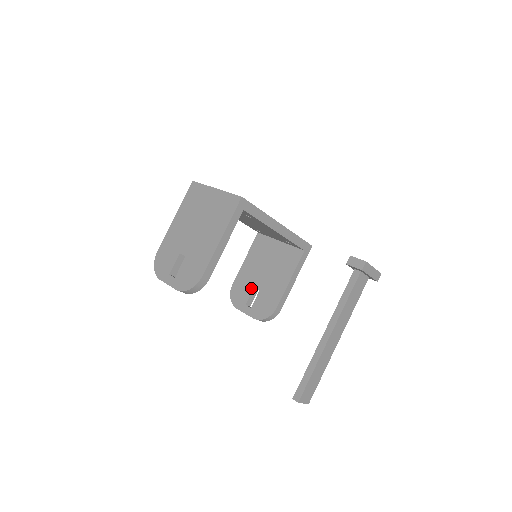
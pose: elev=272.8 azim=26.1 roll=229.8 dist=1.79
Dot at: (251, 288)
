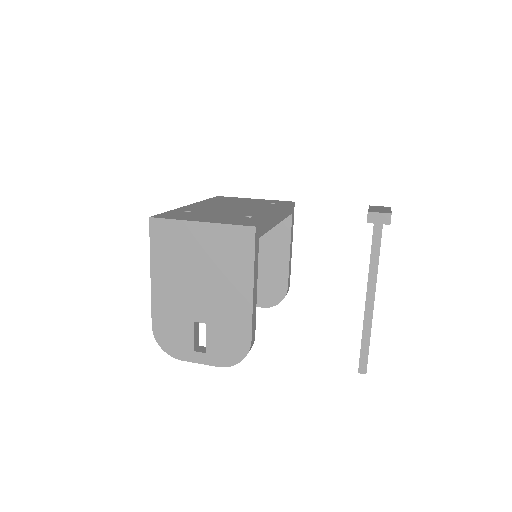
Dot at: occluded
